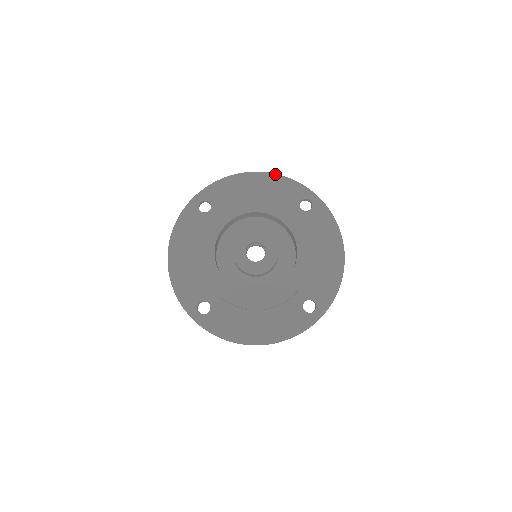
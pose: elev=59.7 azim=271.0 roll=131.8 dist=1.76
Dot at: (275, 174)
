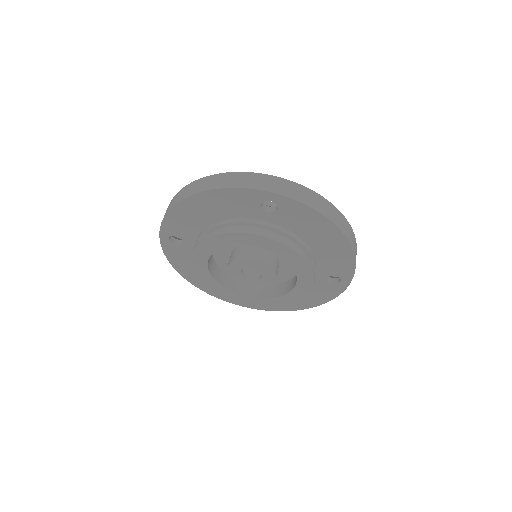
Dot at: (212, 190)
